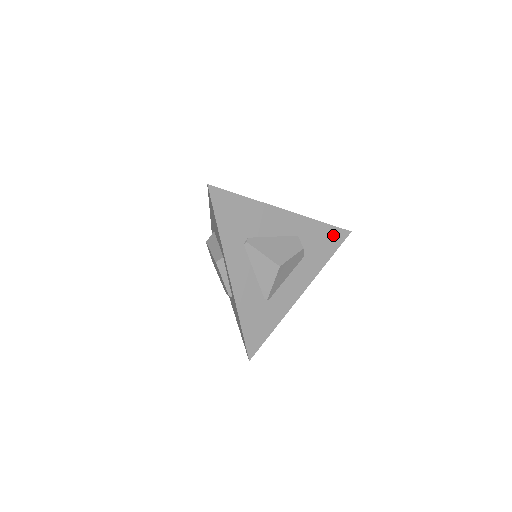
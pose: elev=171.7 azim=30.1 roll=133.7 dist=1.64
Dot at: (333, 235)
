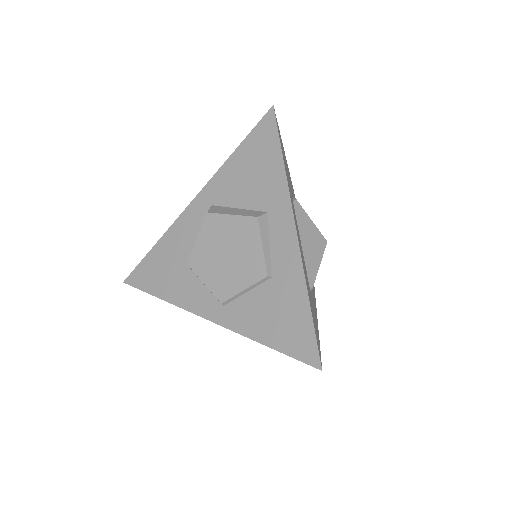
Dot at: occluded
